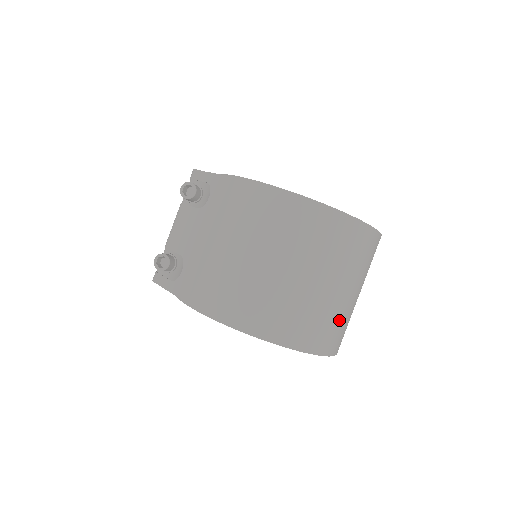
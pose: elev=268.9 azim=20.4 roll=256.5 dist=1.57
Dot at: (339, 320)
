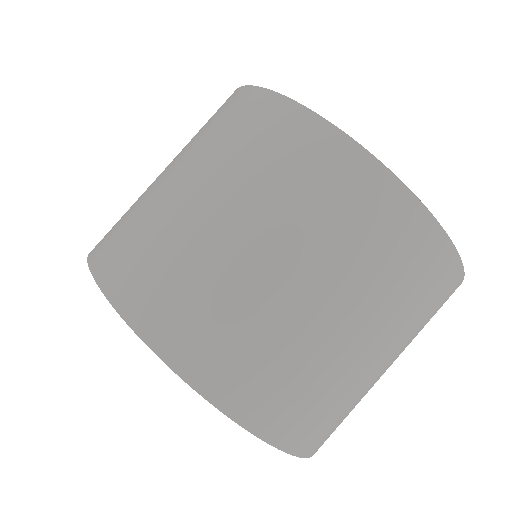
Dot at: (263, 338)
